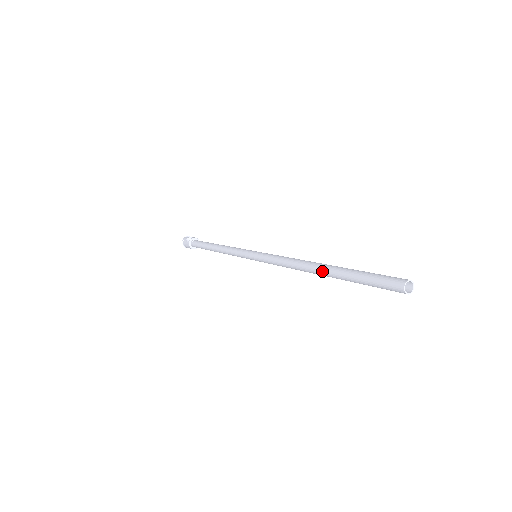
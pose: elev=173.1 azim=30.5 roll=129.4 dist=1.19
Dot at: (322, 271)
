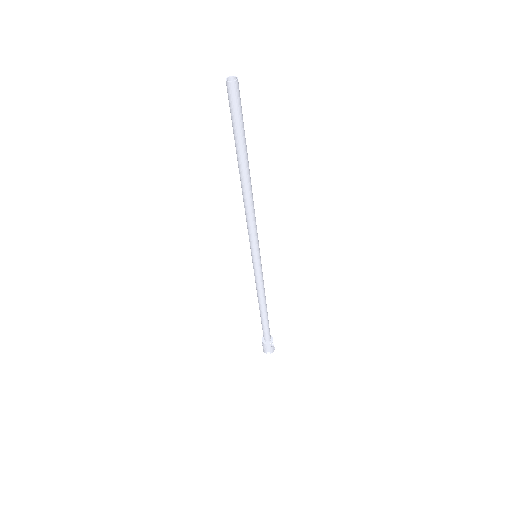
Dot at: (240, 172)
